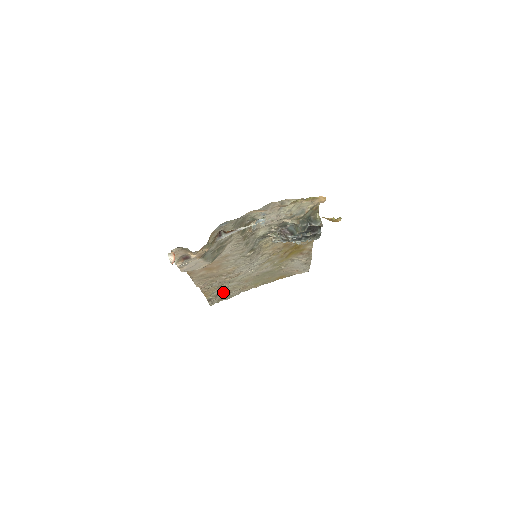
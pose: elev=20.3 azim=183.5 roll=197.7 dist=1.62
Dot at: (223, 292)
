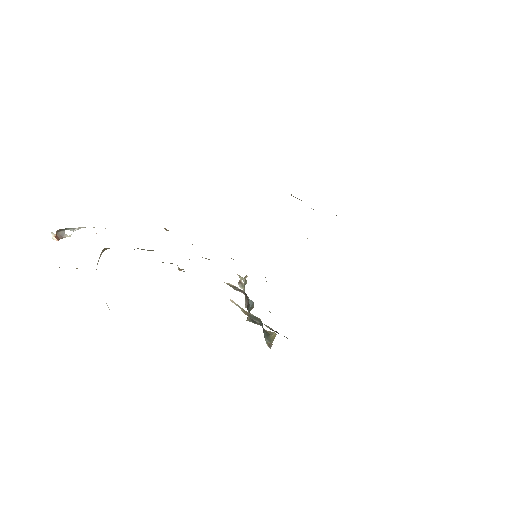
Dot at: occluded
